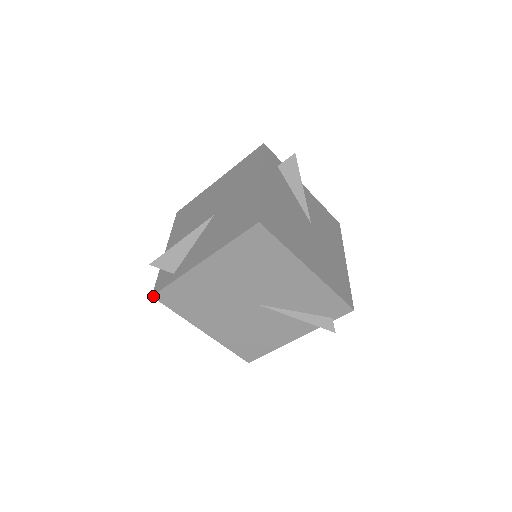
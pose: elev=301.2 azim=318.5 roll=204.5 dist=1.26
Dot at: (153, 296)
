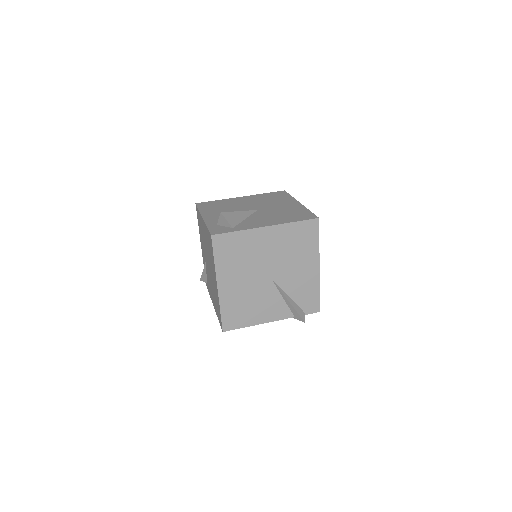
Dot at: (212, 235)
